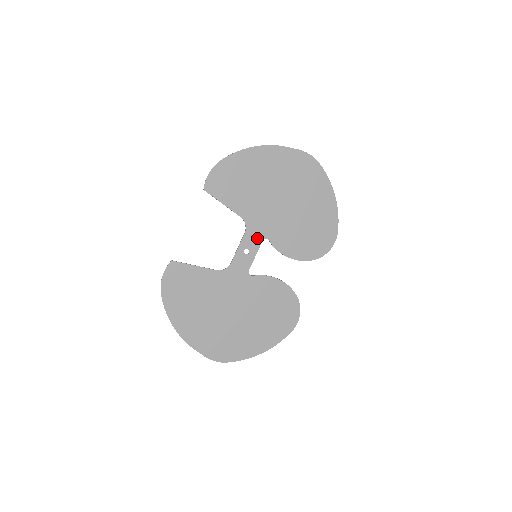
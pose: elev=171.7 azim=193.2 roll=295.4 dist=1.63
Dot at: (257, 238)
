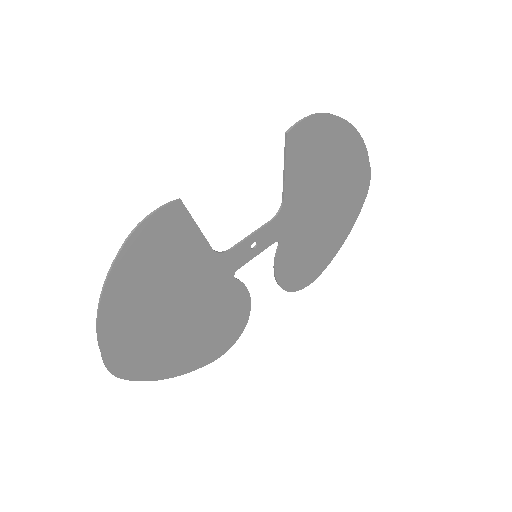
Dot at: (274, 235)
